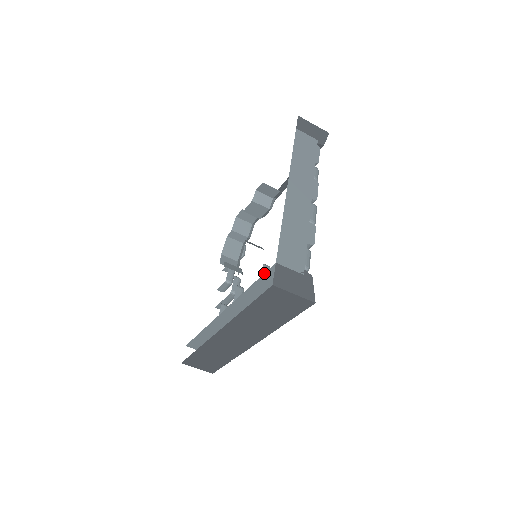
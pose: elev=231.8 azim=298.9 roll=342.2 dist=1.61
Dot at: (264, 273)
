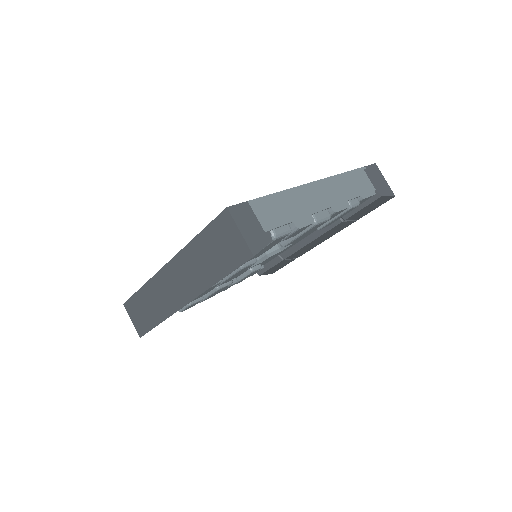
Dot at: occluded
